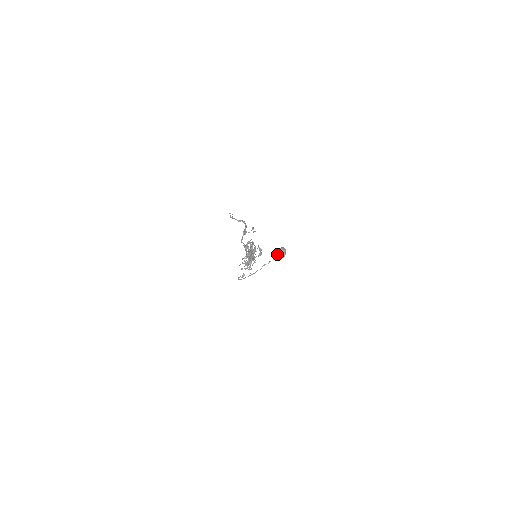
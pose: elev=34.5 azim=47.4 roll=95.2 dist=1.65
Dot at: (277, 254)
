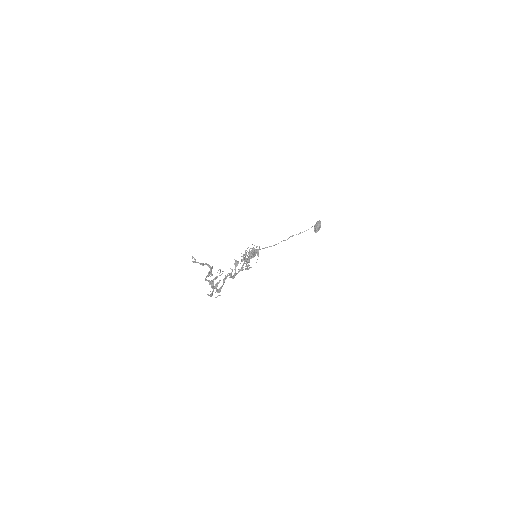
Dot at: (311, 227)
